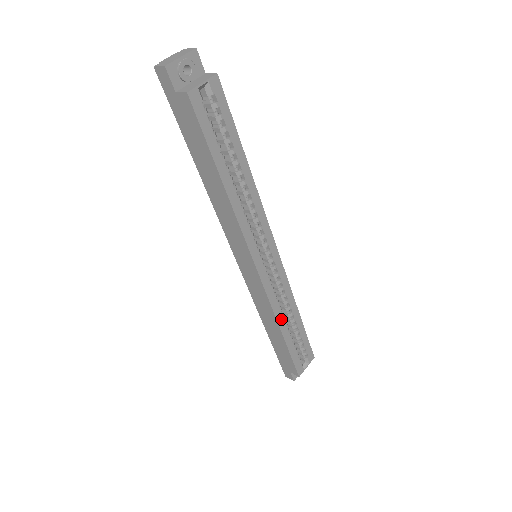
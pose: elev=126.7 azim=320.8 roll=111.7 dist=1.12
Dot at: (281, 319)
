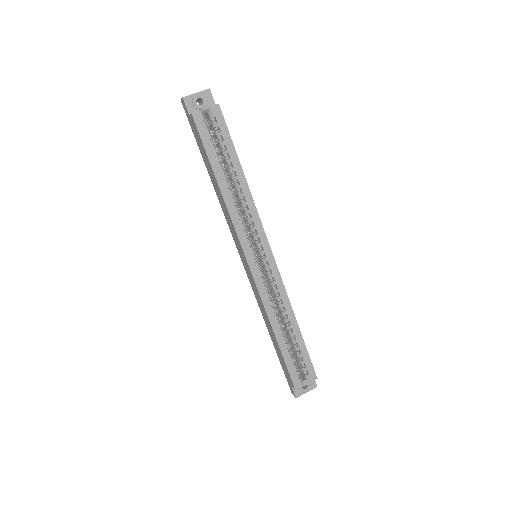
Dot at: (274, 319)
